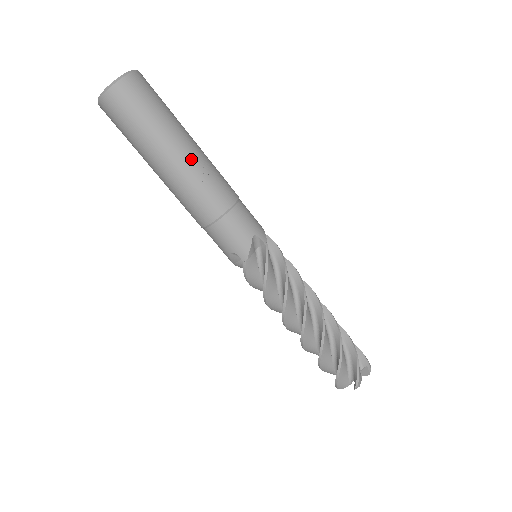
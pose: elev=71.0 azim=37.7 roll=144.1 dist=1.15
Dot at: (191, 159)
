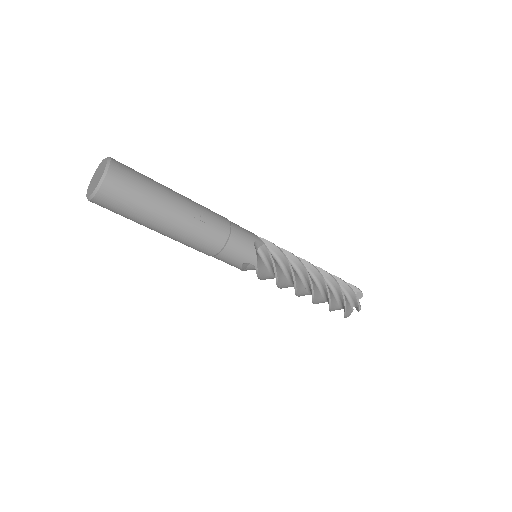
Dot at: (187, 209)
